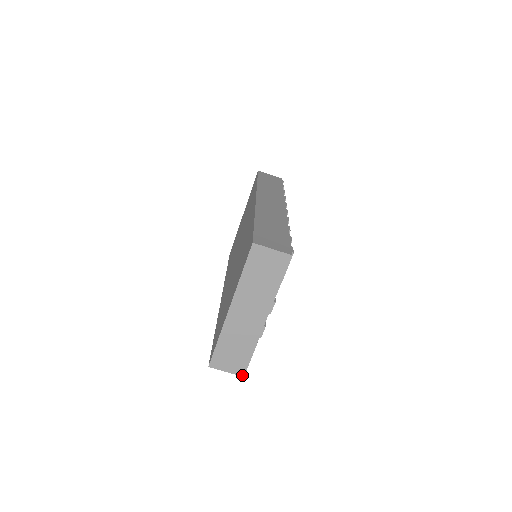
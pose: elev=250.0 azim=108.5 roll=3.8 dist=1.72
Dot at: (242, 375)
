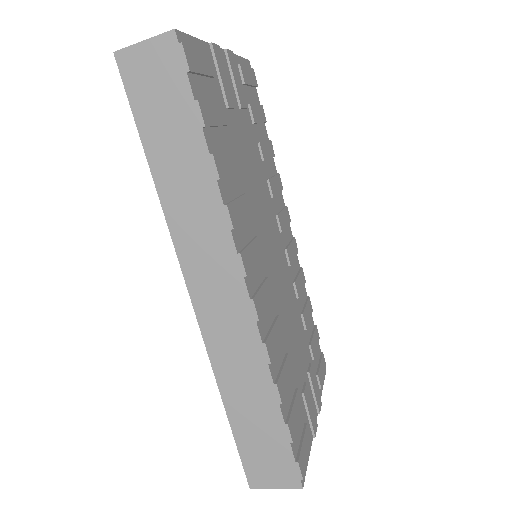
Dot at: occluded
